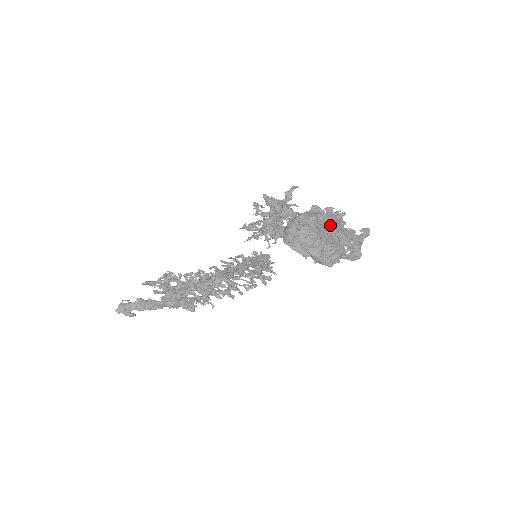
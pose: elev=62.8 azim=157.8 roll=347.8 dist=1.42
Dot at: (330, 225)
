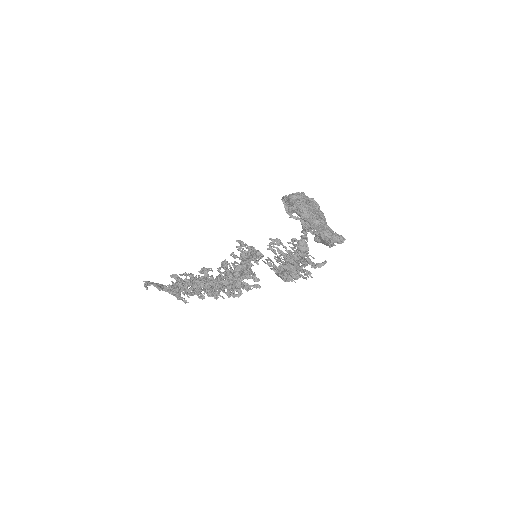
Dot at: occluded
